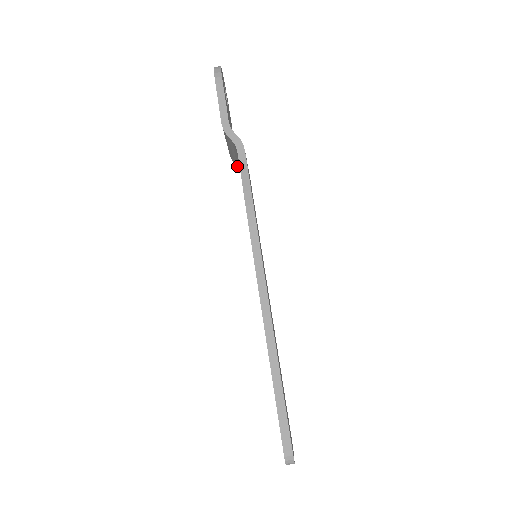
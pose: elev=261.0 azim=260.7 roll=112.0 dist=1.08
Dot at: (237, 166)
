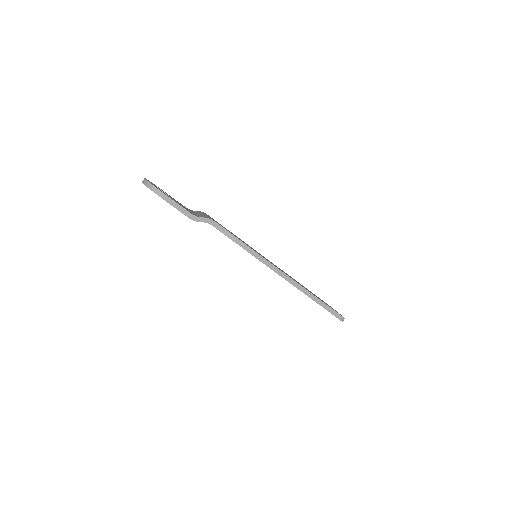
Dot at: occluded
